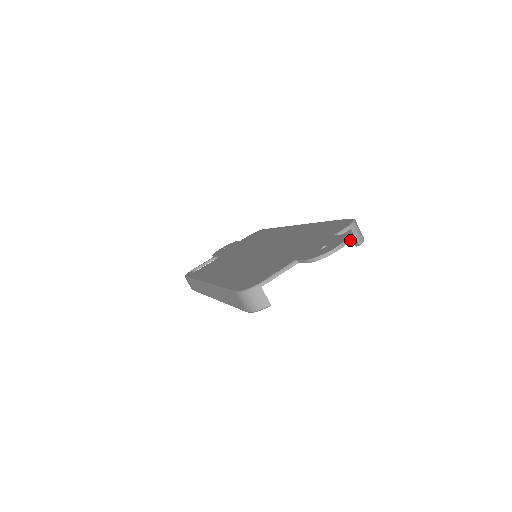
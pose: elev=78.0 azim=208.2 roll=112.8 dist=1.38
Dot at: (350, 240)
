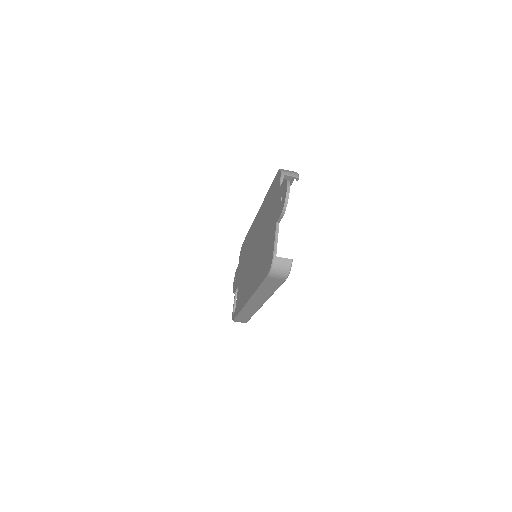
Dot at: (291, 183)
